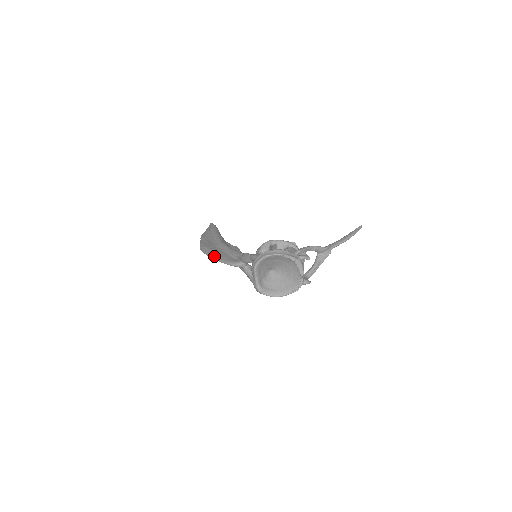
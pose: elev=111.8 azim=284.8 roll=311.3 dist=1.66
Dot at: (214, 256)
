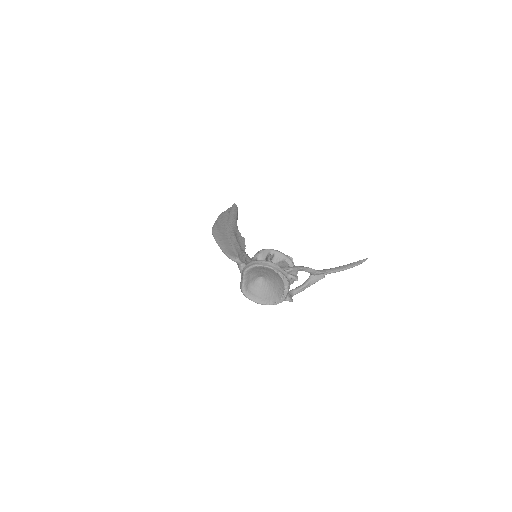
Dot at: (219, 242)
